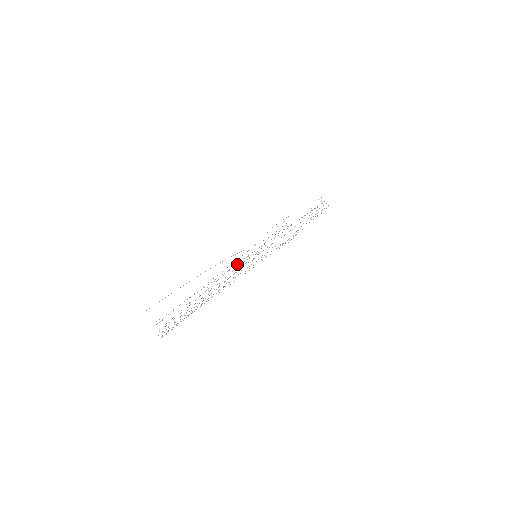
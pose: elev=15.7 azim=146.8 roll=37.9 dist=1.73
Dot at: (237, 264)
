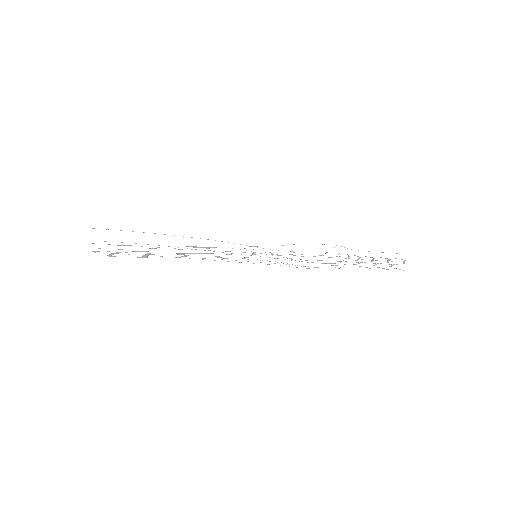
Dot at: occluded
